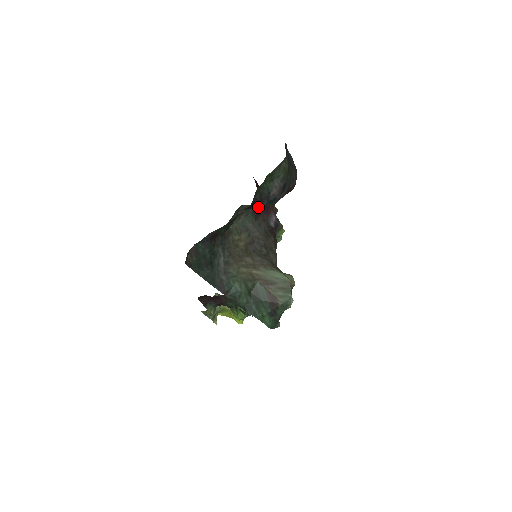
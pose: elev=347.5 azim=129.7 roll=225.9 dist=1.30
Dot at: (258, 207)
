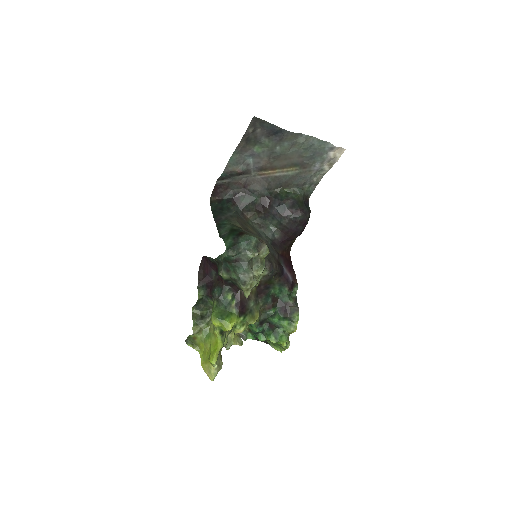
Dot at: (272, 211)
